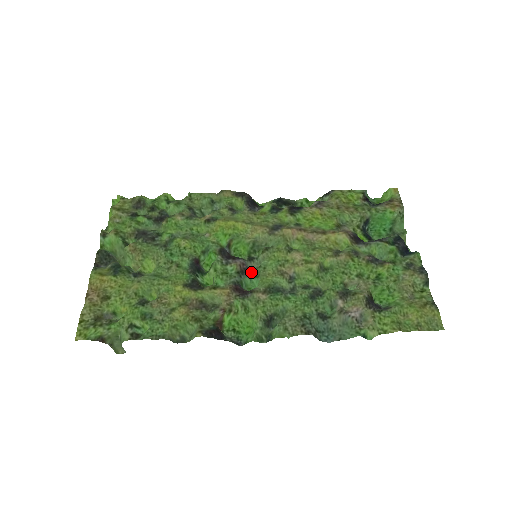
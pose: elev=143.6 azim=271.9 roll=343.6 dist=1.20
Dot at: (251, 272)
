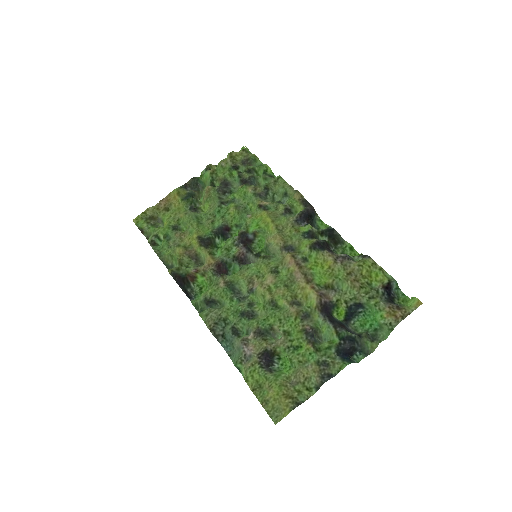
Dot at: (242, 263)
